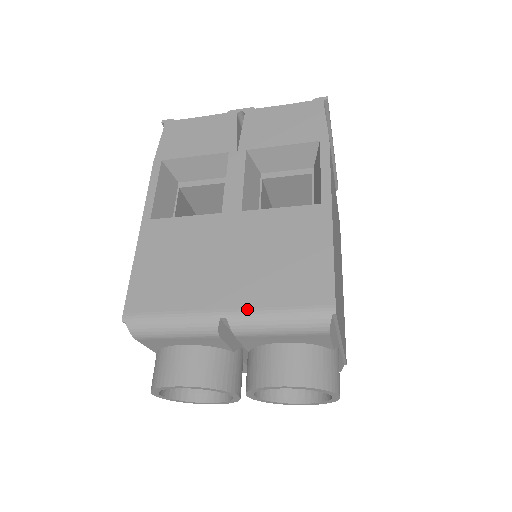
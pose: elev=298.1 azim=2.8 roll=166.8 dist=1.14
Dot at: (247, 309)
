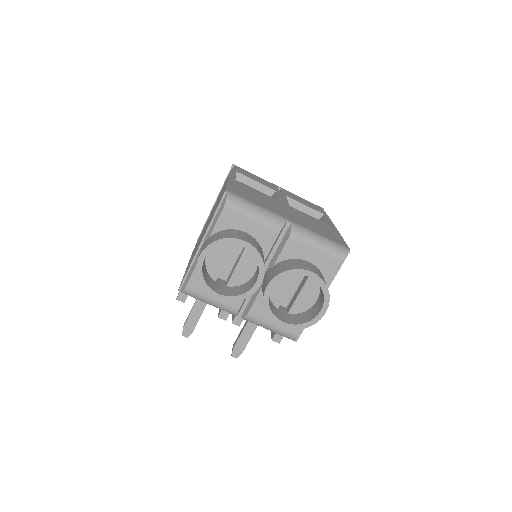
Dot at: (303, 226)
